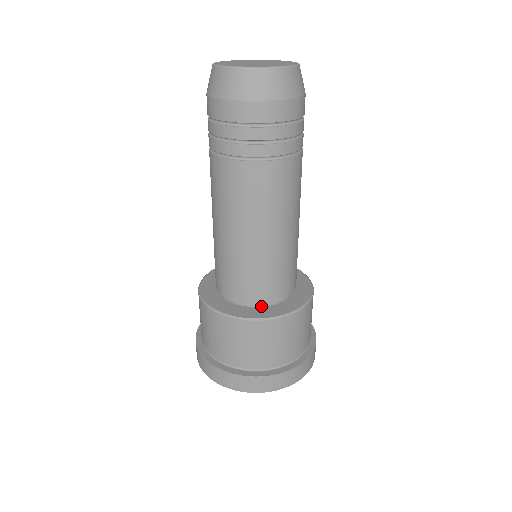
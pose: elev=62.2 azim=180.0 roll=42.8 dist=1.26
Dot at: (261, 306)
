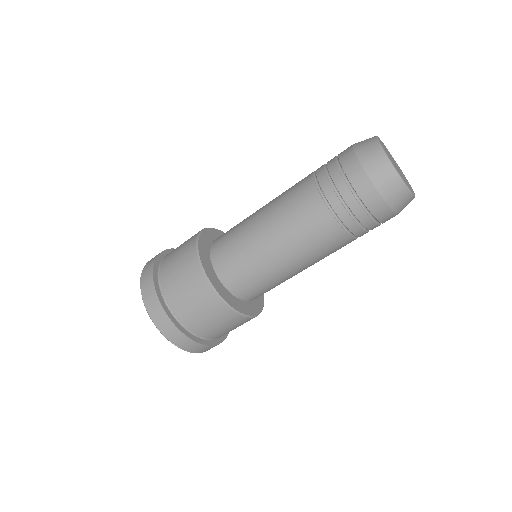
Dot at: (247, 301)
